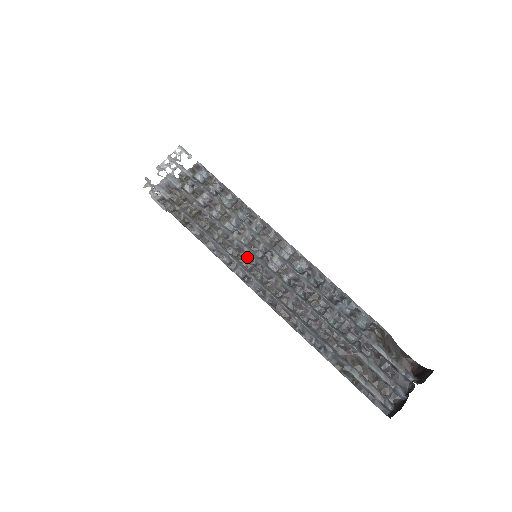
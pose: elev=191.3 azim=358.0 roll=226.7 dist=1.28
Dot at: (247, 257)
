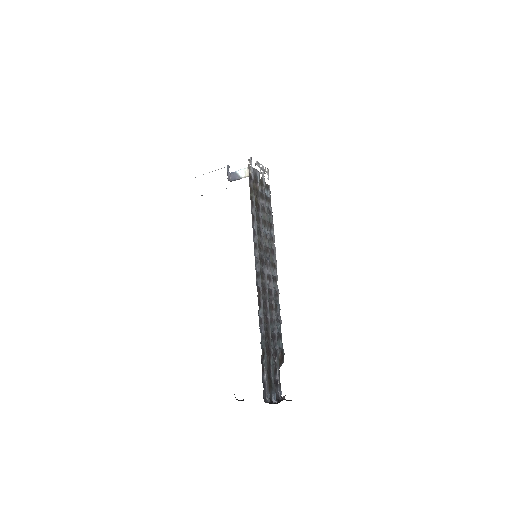
Dot at: (262, 251)
